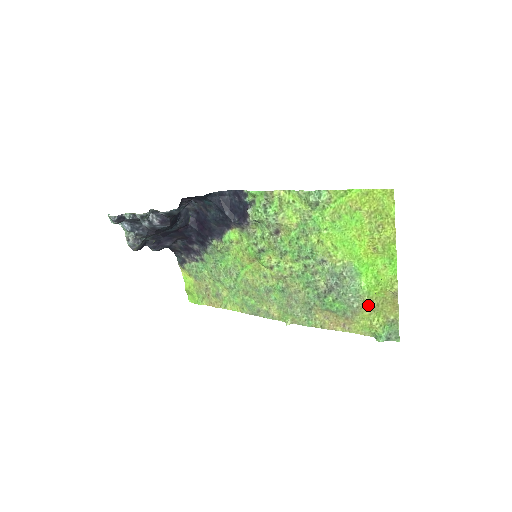
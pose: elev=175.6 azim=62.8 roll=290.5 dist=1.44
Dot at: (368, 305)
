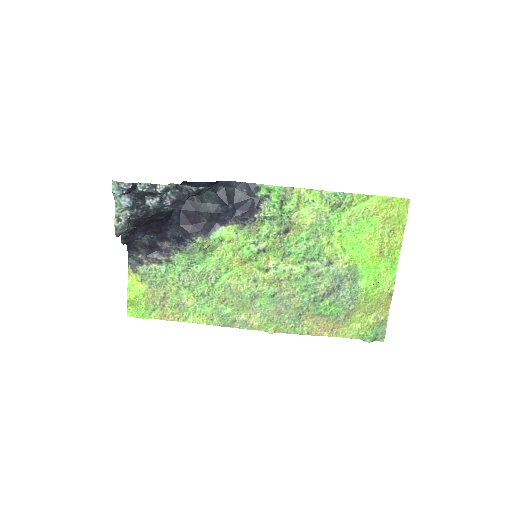
Dot at: (362, 307)
